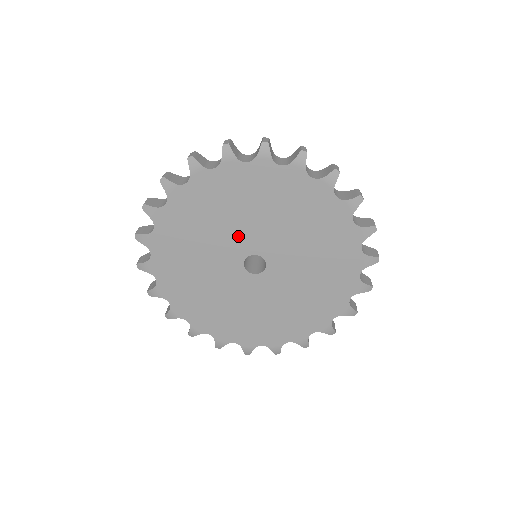
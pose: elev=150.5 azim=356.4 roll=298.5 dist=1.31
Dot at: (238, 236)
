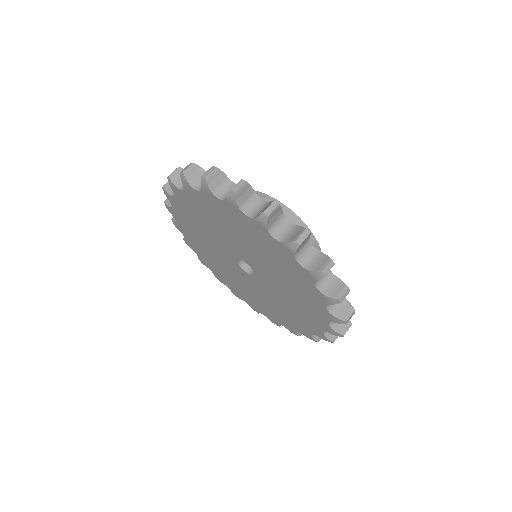
Dot at: (221, 245)
